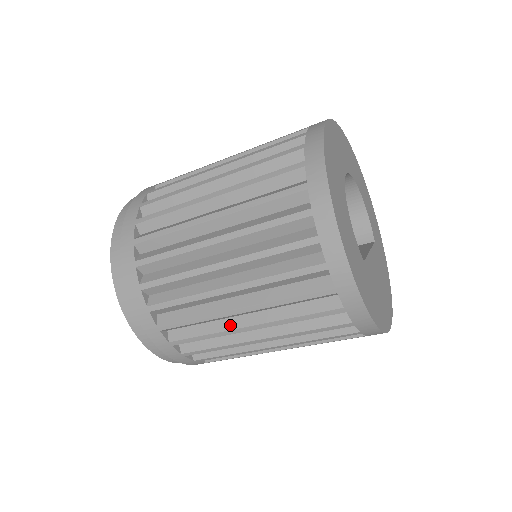
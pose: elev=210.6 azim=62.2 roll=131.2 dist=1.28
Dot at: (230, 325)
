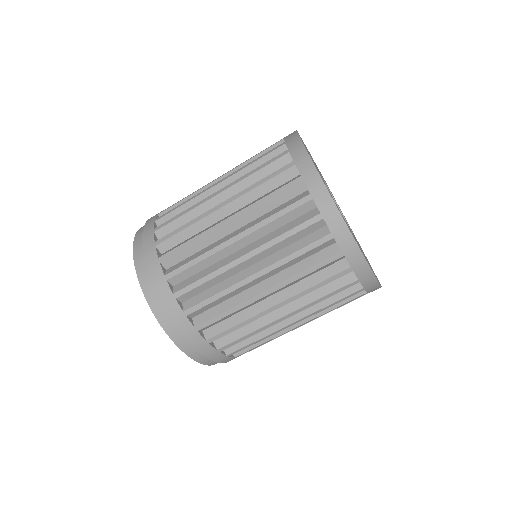
Dot at: (238, 278)
